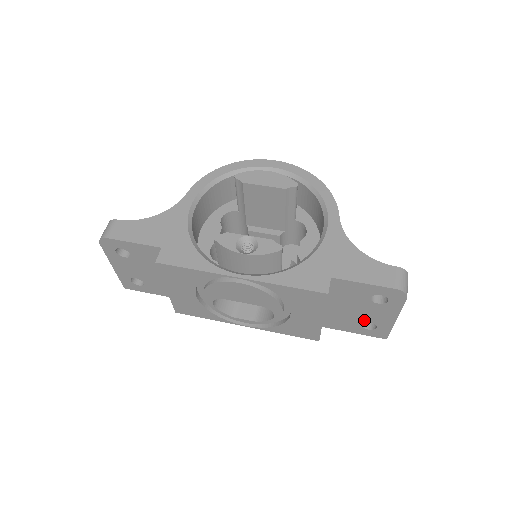
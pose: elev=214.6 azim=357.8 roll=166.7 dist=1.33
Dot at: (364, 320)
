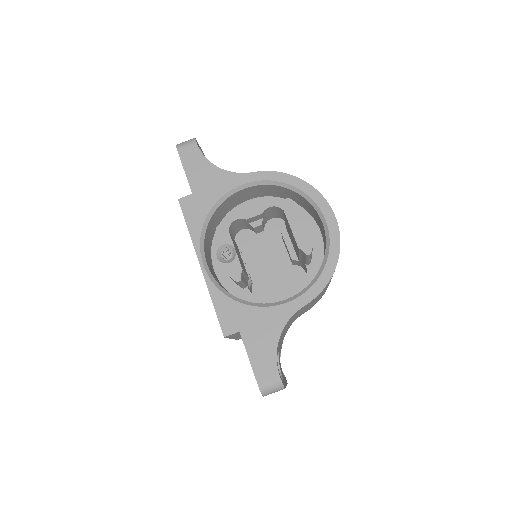
Dot at: occluded
